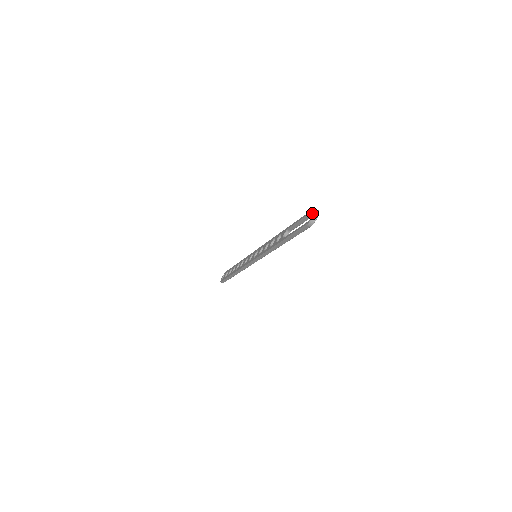
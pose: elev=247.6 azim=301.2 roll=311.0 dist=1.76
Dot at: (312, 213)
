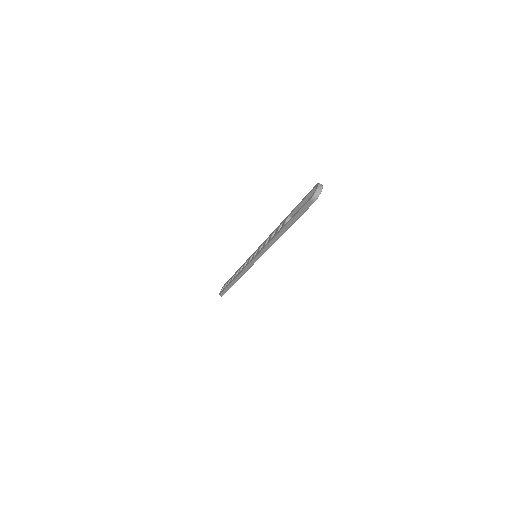
Dot at: (315, 189)
